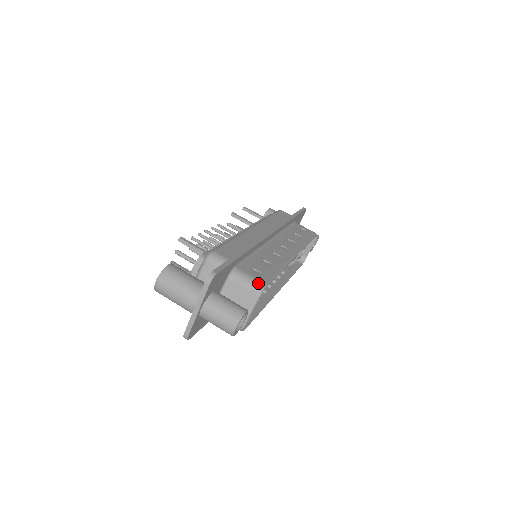
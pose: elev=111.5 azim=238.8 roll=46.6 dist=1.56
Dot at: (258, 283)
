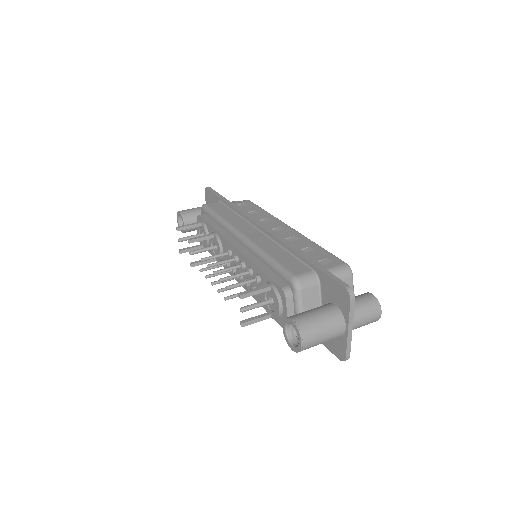
Dot at: (343, 267)
